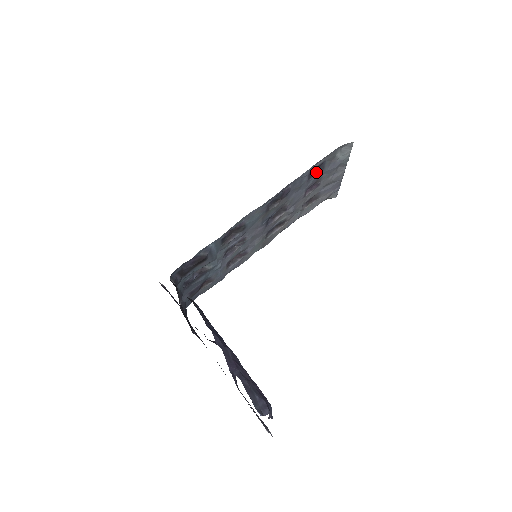
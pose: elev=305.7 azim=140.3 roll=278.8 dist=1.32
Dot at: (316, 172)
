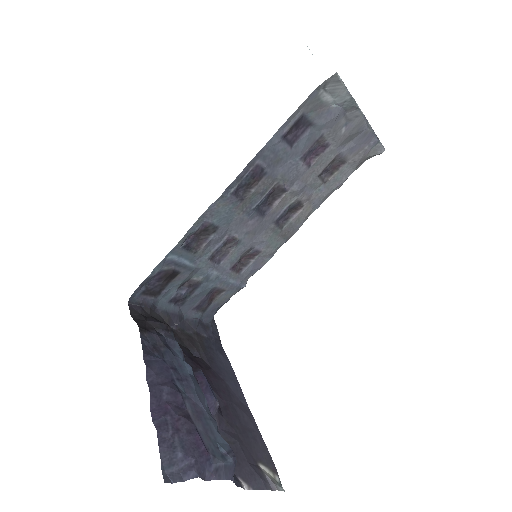
Dot at: (302, 132)
